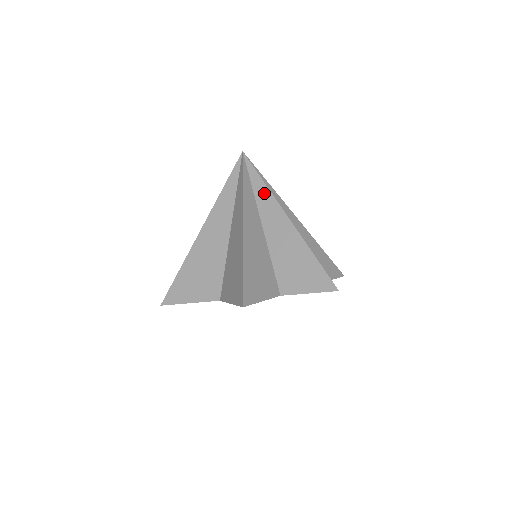
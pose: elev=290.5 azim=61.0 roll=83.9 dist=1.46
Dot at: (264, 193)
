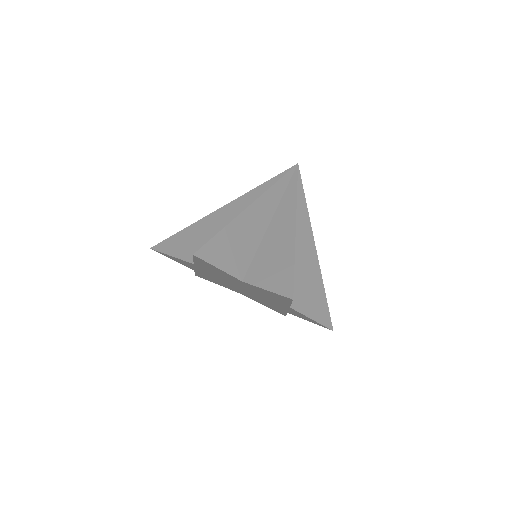
Dot at: (291, 198)
